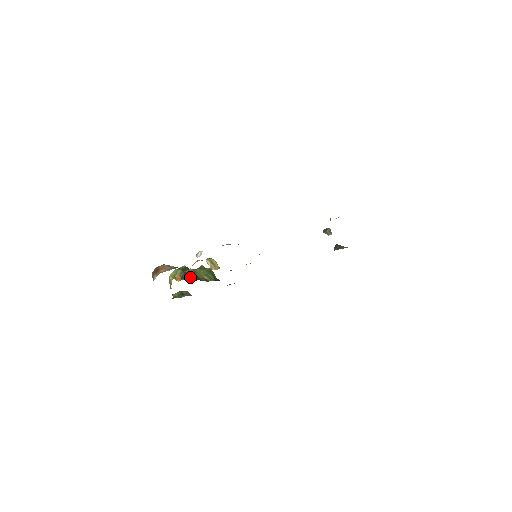
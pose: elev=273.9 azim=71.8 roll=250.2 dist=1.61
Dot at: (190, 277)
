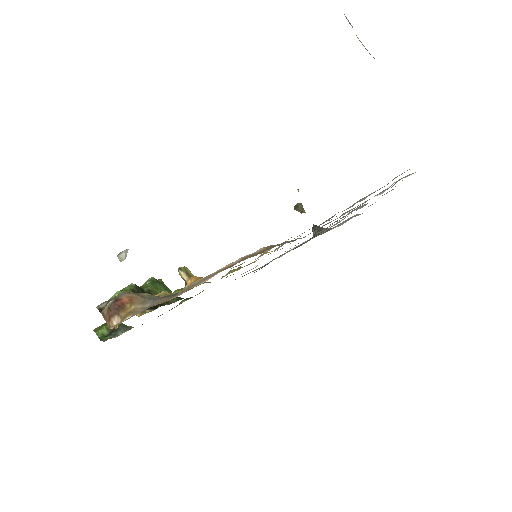
Dot at: occluded
